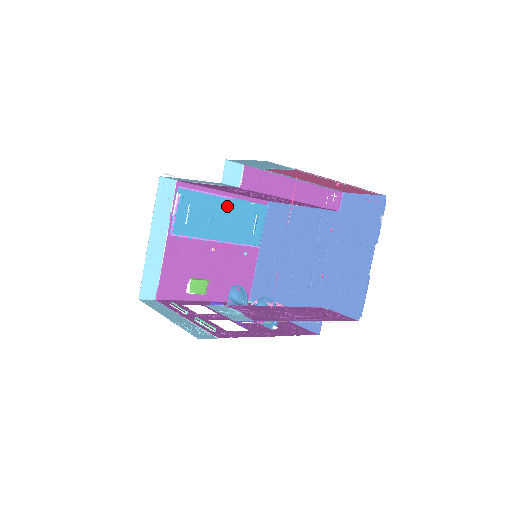
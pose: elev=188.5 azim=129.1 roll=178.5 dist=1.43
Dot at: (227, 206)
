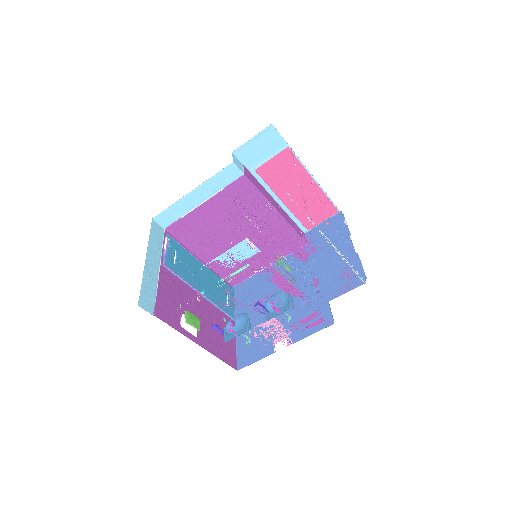
Dot at: (204, 270)
